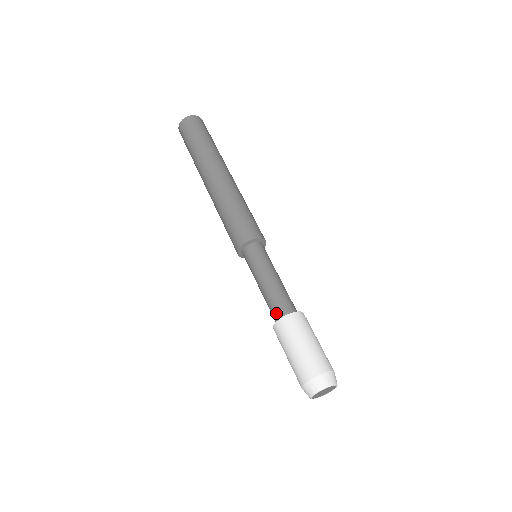
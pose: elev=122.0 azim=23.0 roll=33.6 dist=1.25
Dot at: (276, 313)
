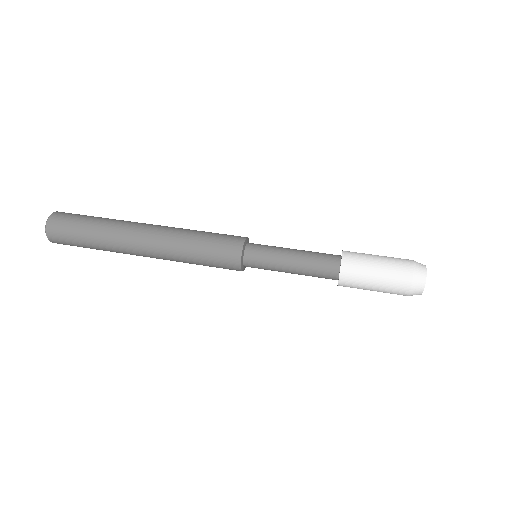
Dot at: (330, 270)
